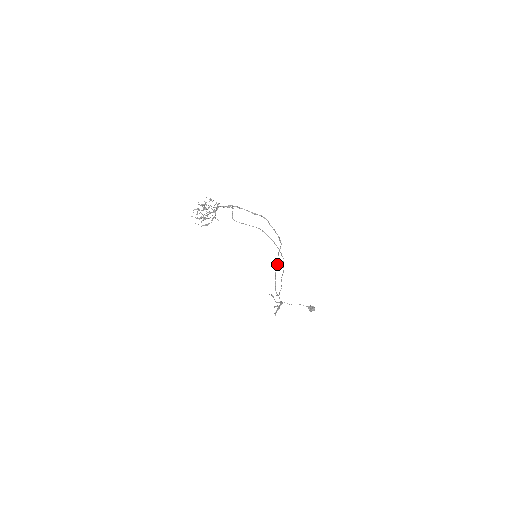
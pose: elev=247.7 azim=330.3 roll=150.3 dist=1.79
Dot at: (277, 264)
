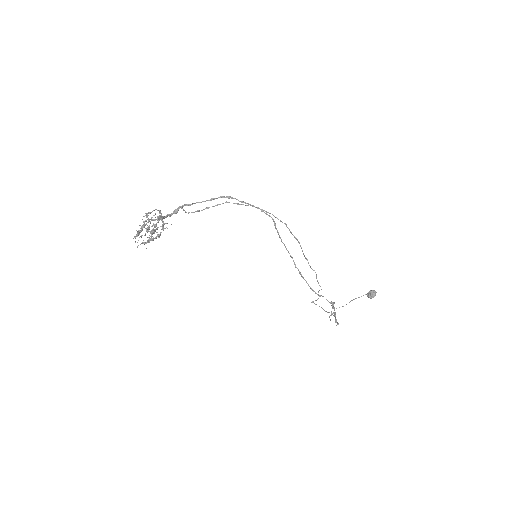
Dot at: occluded
